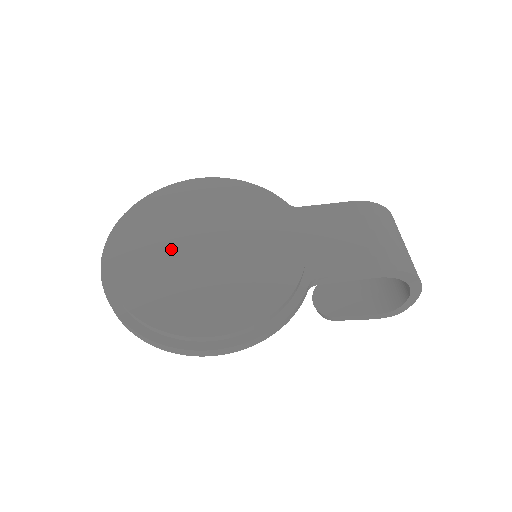
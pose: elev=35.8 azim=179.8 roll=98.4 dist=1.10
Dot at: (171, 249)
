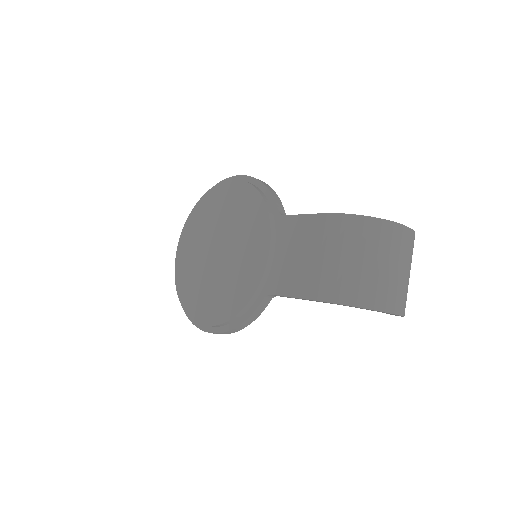
Dot at: (201, 249)
